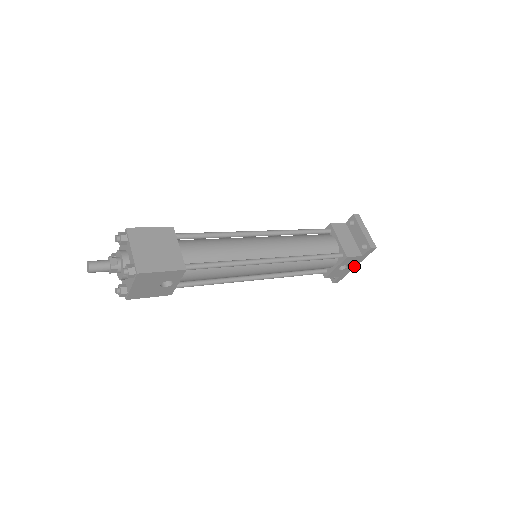
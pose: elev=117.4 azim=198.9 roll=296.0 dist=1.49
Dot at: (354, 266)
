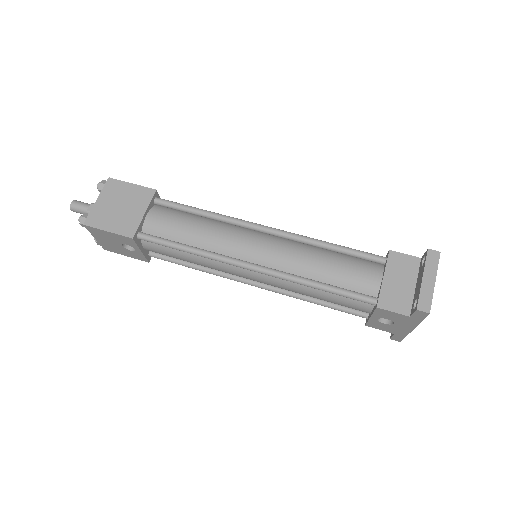
Dot at: (410, 327)
